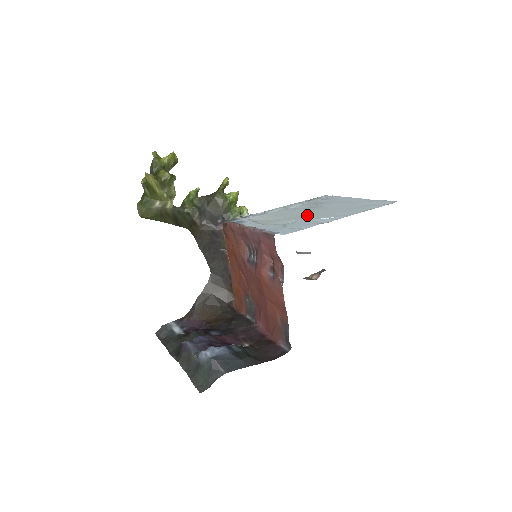
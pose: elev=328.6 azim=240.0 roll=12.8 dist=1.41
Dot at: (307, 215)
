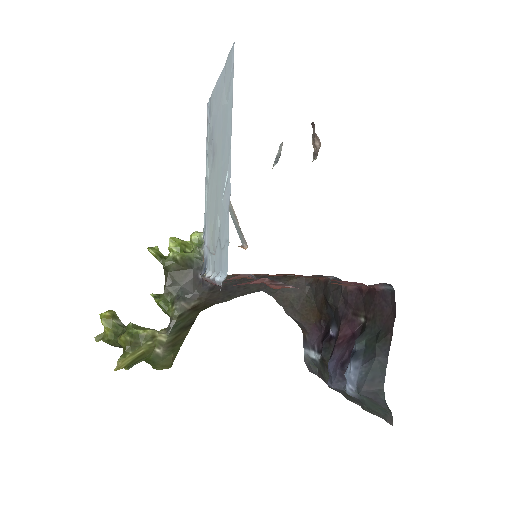
Dot at: (217, 190)
